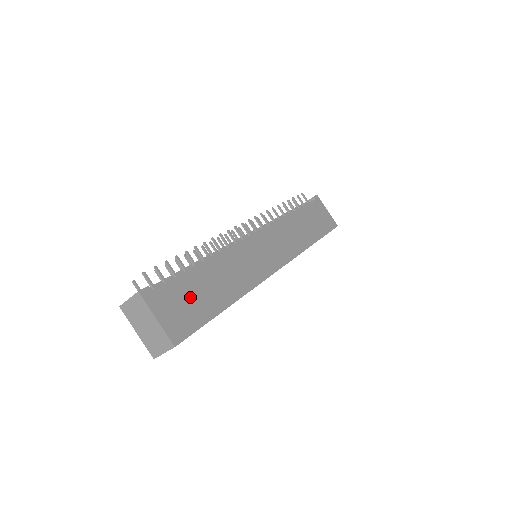
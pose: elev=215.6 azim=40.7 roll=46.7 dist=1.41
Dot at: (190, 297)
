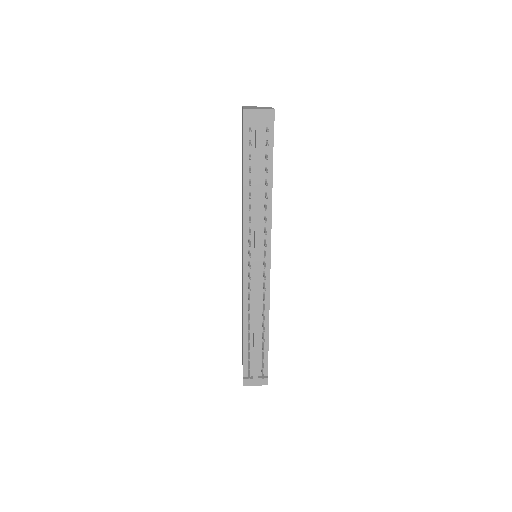
Dot at: occluded
